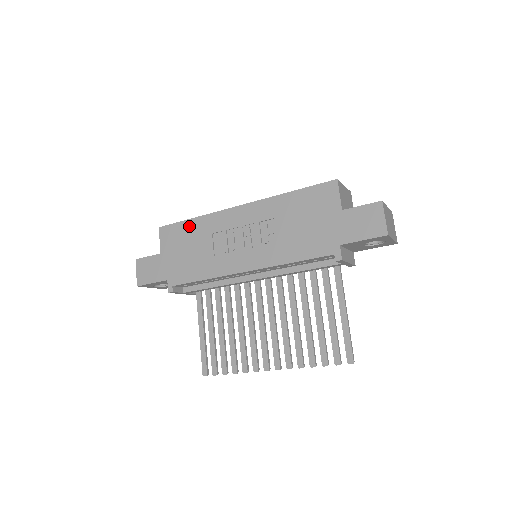
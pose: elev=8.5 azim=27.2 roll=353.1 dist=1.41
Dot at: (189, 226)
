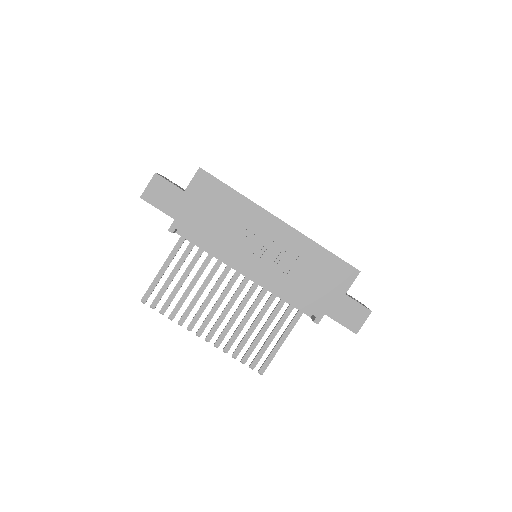
Dot at: (228, 194)
